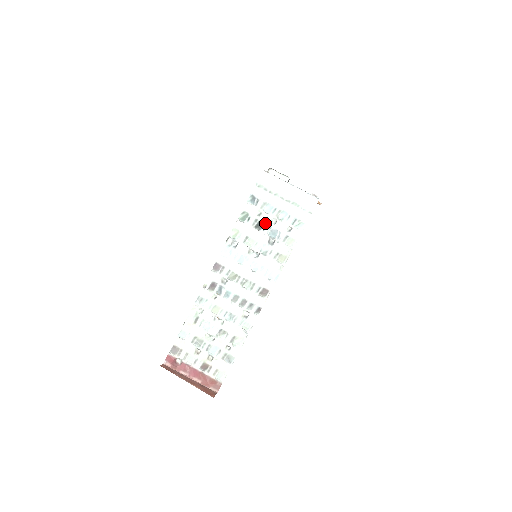
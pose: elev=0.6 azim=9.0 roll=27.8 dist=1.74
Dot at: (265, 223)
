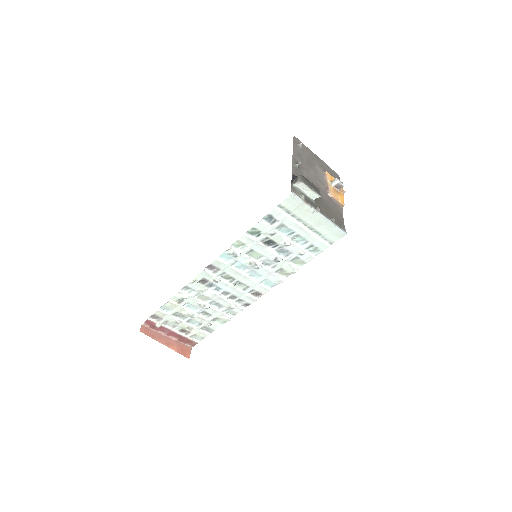
Dot at: (276, 243)
